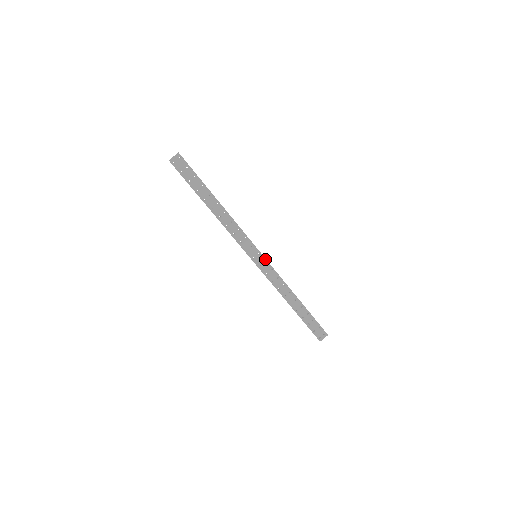
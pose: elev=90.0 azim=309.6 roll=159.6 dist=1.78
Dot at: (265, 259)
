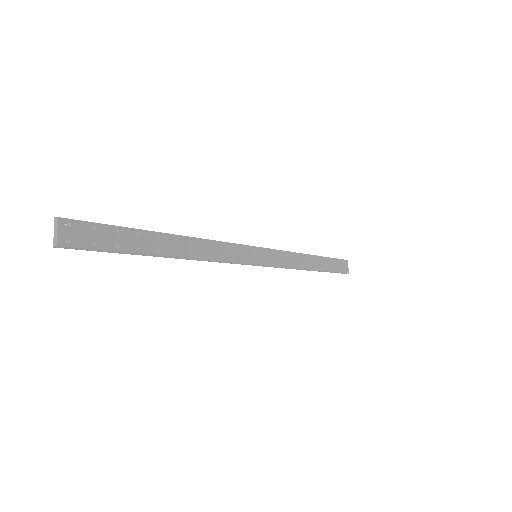
Dot at: (265, 249)
